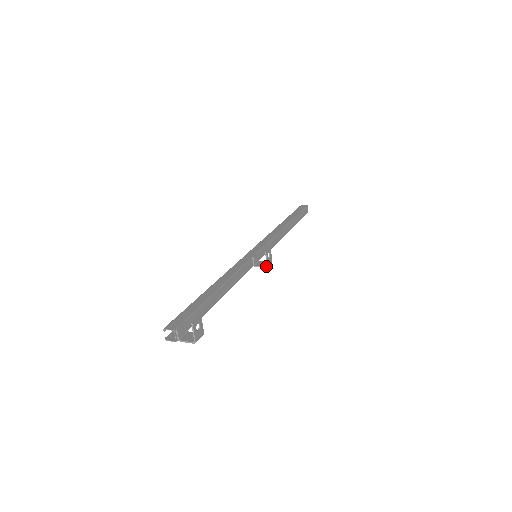
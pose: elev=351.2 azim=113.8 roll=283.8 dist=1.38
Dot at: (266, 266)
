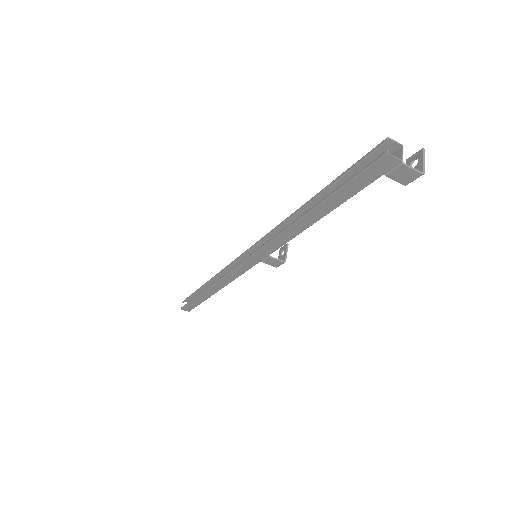
Dot at: (284, 260)
